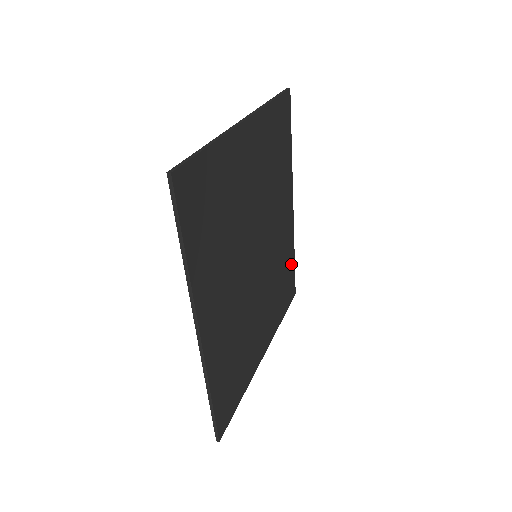
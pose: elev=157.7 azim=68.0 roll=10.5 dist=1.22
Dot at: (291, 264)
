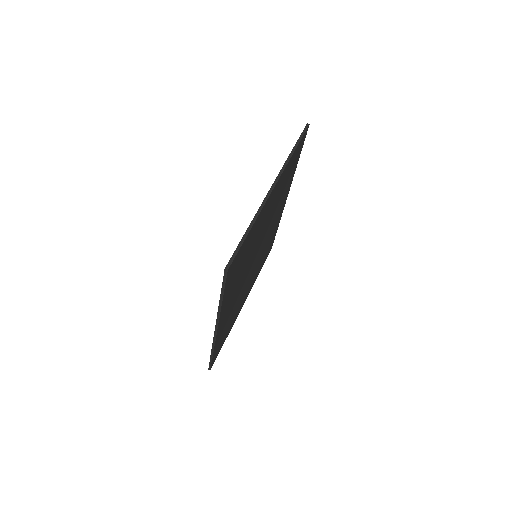
Dot at: occluded
